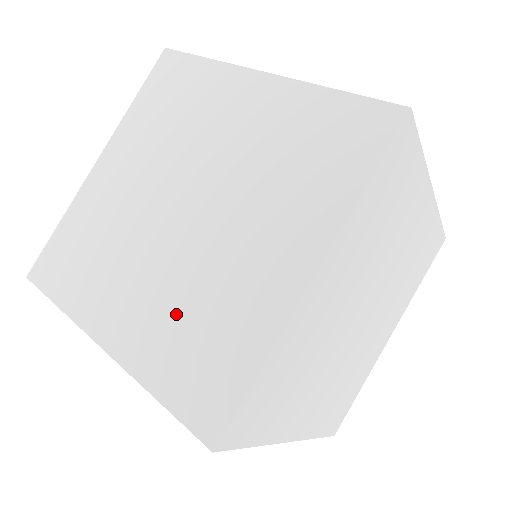
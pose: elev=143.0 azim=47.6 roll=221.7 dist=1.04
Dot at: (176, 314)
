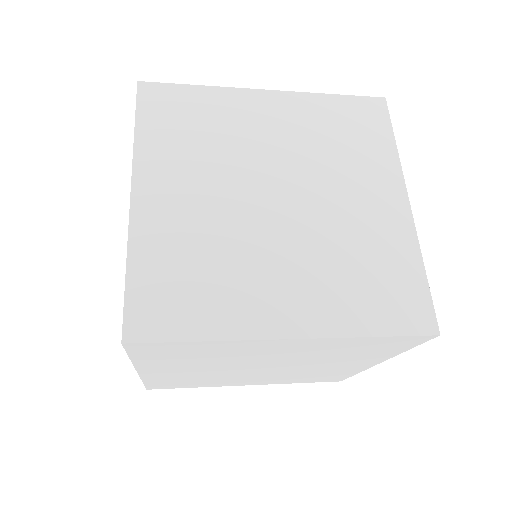
Dot at: (339, 272)
